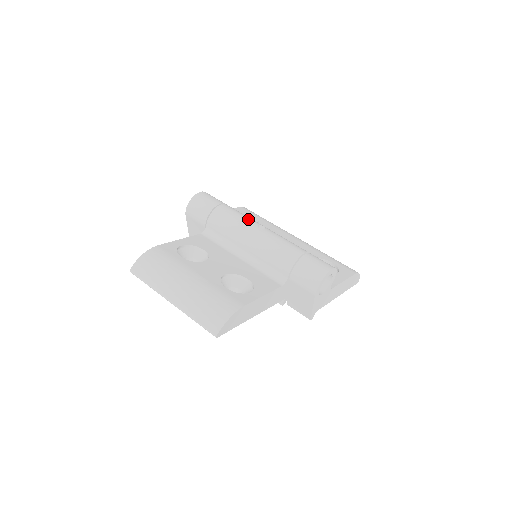
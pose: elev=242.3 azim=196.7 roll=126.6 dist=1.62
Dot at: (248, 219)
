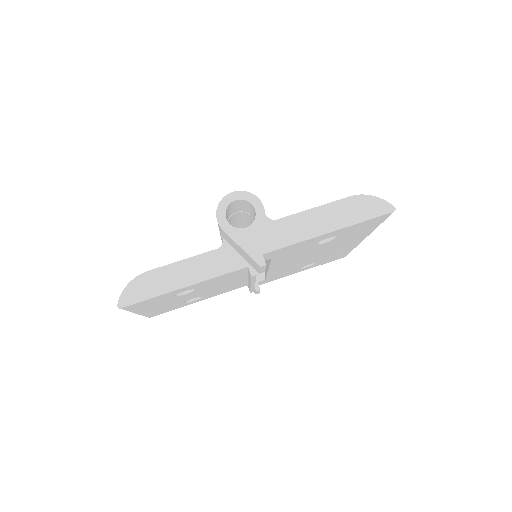
Dot at: occluded
